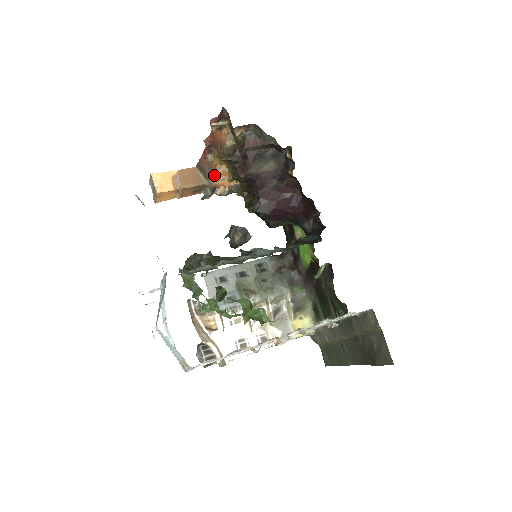
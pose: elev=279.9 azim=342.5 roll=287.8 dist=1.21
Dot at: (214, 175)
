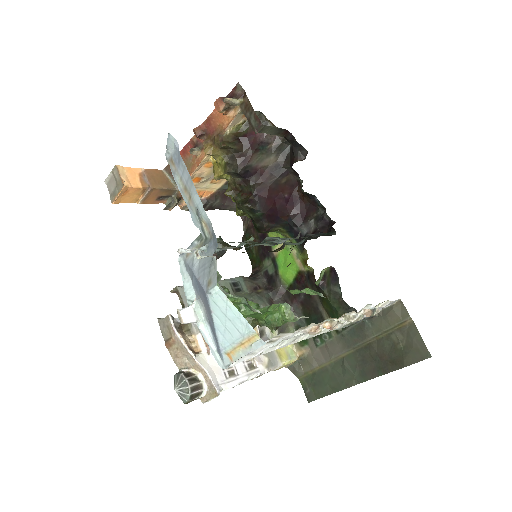
Dot at: occluded
